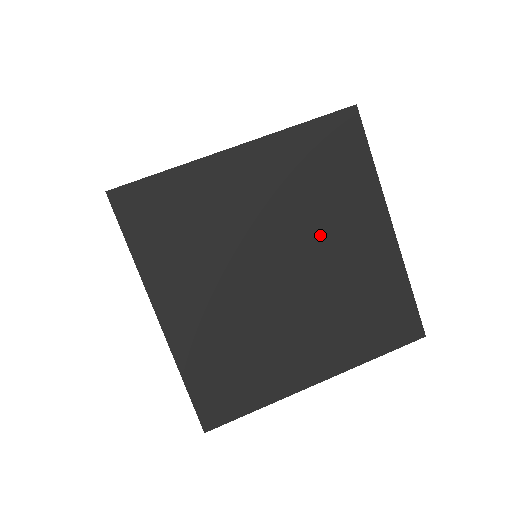
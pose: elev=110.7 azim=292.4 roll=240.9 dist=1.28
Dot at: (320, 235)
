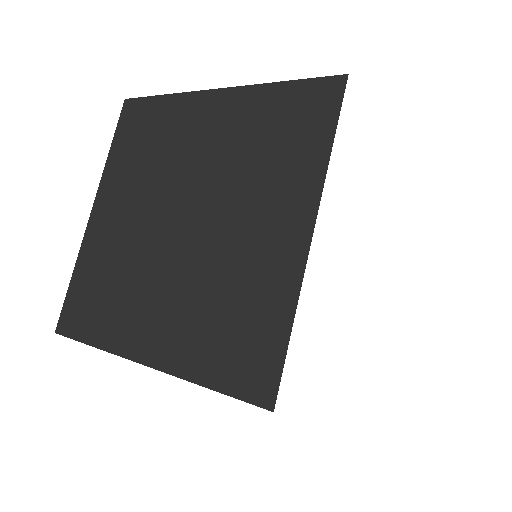
Dot at: (234, 203)
